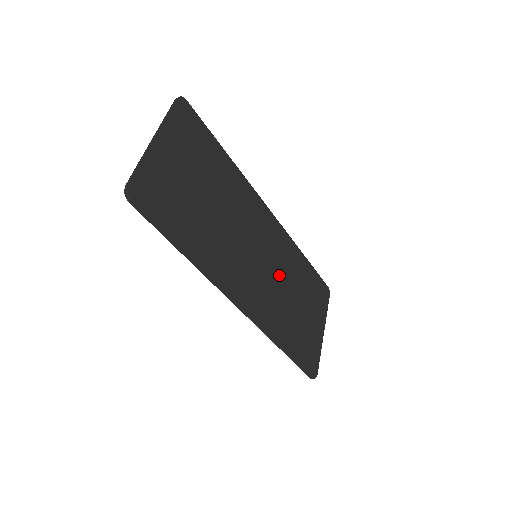
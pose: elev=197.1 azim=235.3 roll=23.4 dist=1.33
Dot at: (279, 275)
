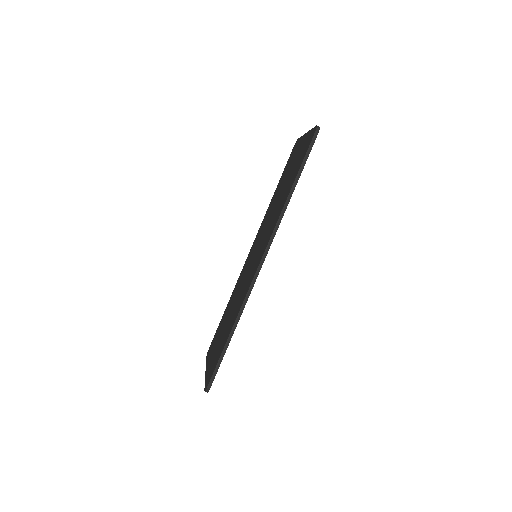
Dot at: occluded
